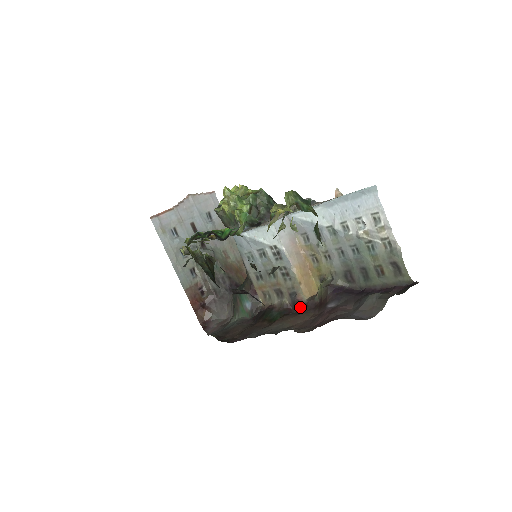
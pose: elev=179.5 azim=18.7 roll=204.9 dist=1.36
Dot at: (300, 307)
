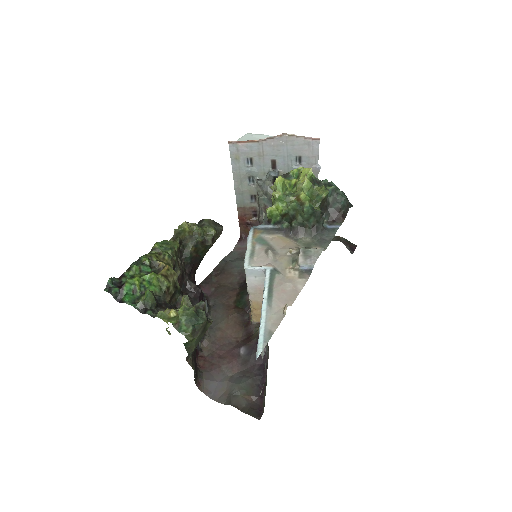
Dot at: (248, 319)
